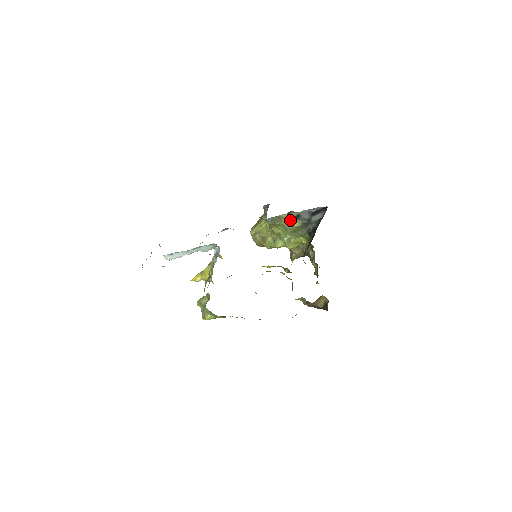
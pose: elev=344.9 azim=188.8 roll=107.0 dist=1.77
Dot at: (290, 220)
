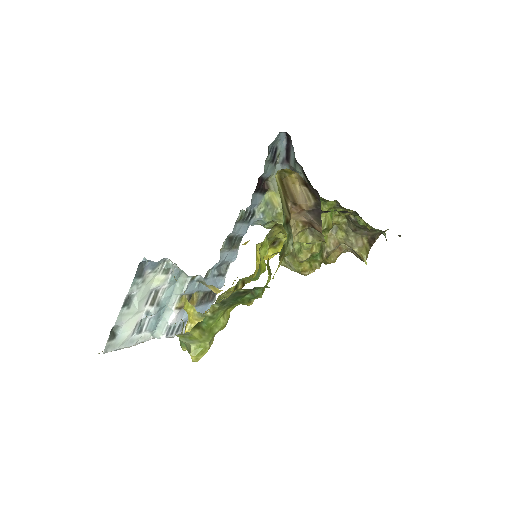
Dot at: occluded
